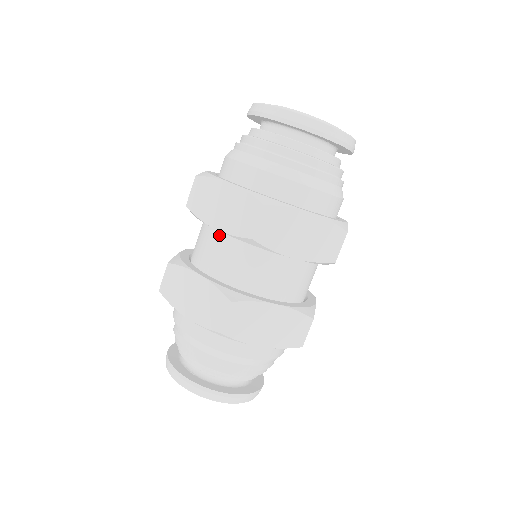
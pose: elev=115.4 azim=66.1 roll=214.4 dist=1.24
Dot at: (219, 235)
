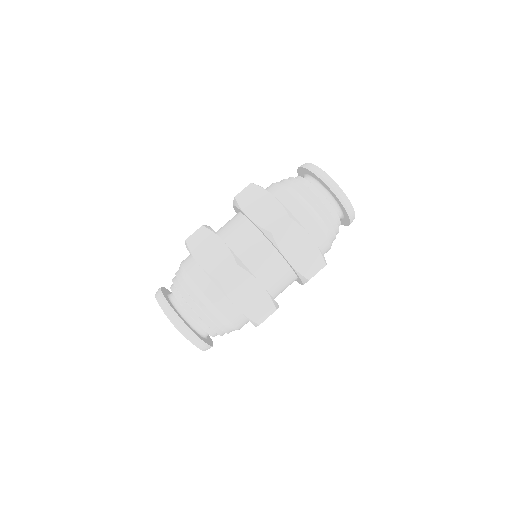
Dot at: occluded
